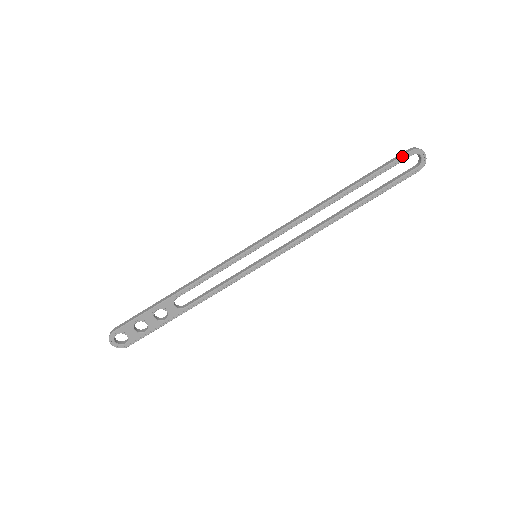
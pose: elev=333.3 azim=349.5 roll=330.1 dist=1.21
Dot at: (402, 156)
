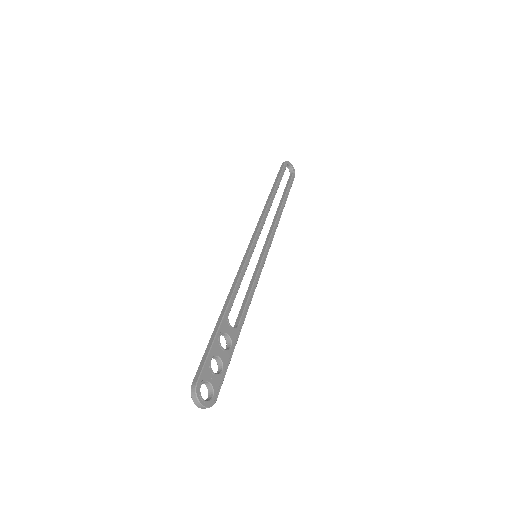
Dot at: (284, 165)
